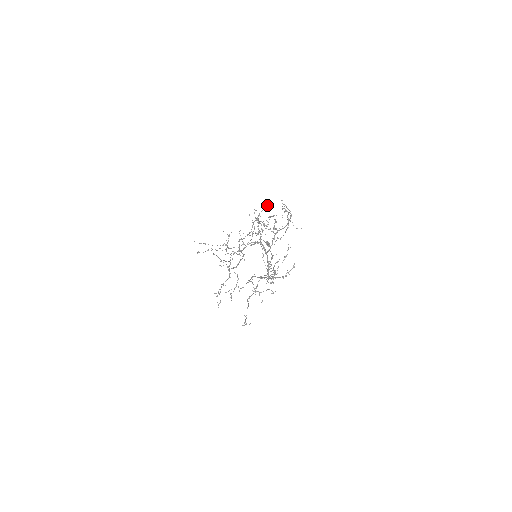
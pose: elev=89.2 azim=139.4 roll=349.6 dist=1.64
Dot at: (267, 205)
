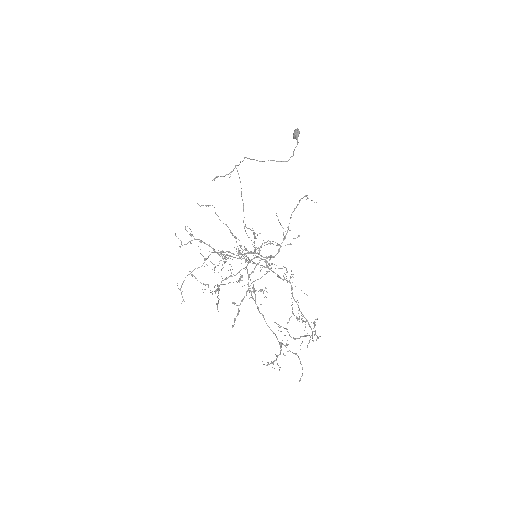
Dot at: occluded
